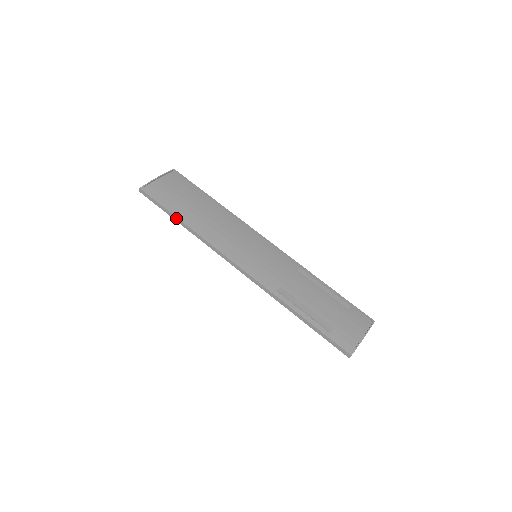
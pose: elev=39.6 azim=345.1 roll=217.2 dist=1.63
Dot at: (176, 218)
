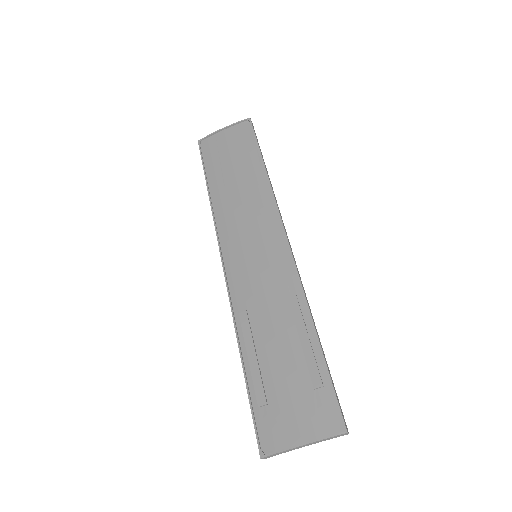
Dot at: (207, 183)
